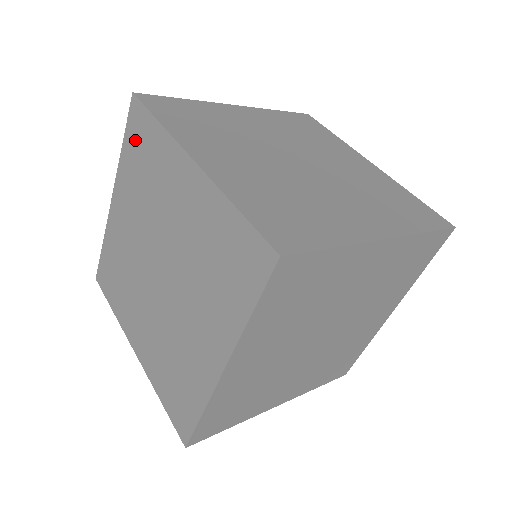
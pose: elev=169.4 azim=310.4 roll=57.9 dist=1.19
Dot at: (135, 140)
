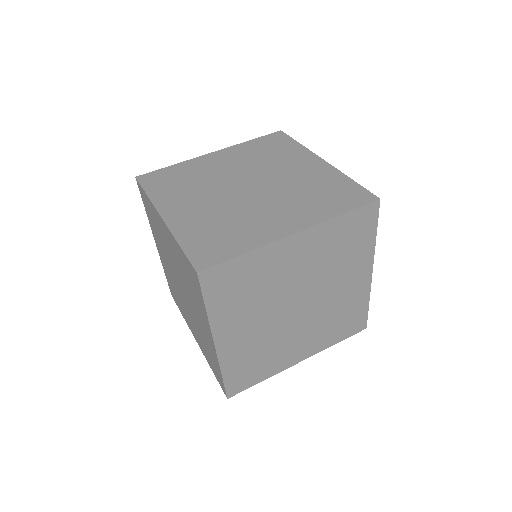
Dot at: (146, 206)
